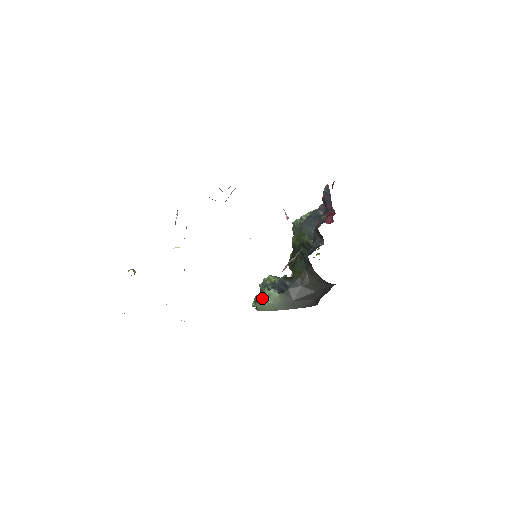
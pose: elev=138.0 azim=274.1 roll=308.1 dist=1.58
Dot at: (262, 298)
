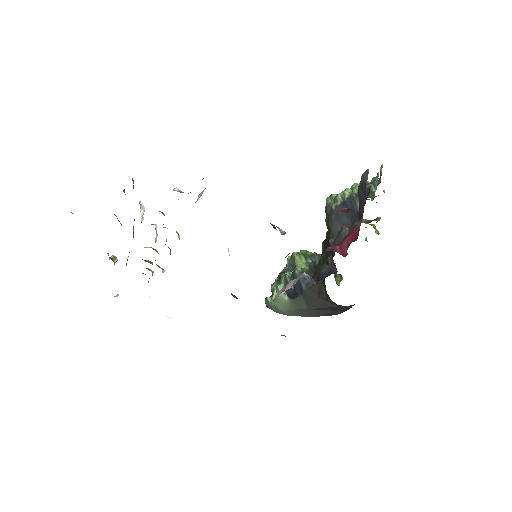
Dot at: (273, 293)
